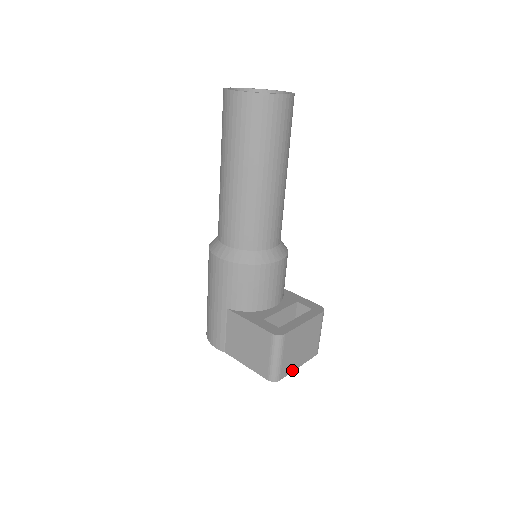
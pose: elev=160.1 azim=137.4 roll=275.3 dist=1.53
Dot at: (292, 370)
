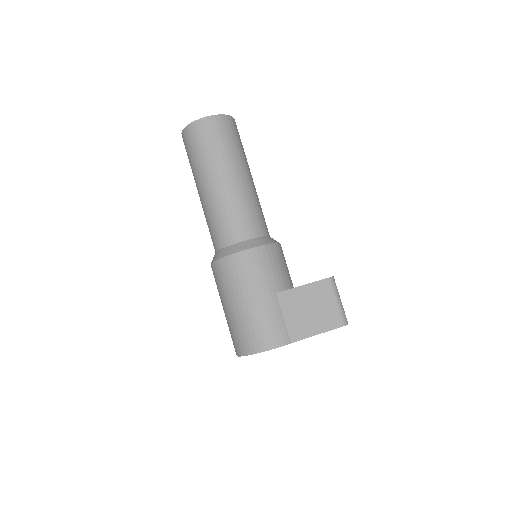
Dot at: occluded
